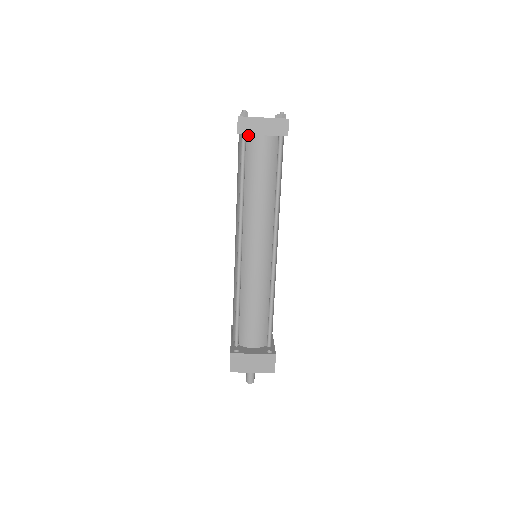
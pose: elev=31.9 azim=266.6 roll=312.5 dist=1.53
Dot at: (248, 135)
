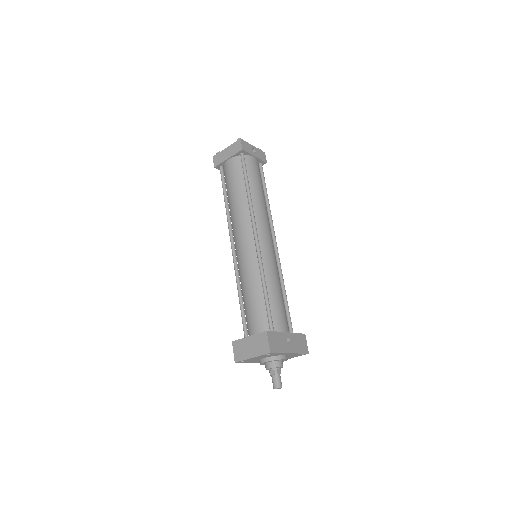
Dot at: (223, 166)
